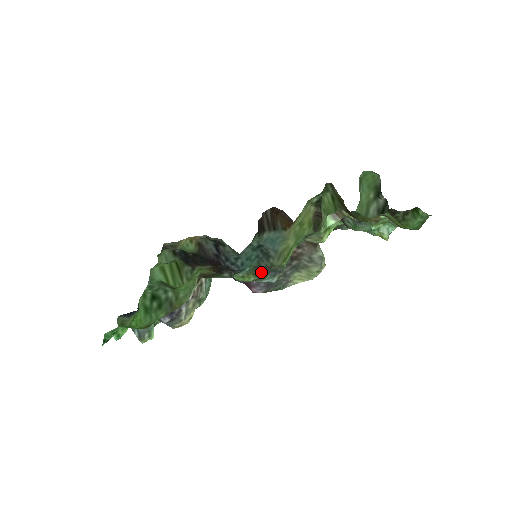
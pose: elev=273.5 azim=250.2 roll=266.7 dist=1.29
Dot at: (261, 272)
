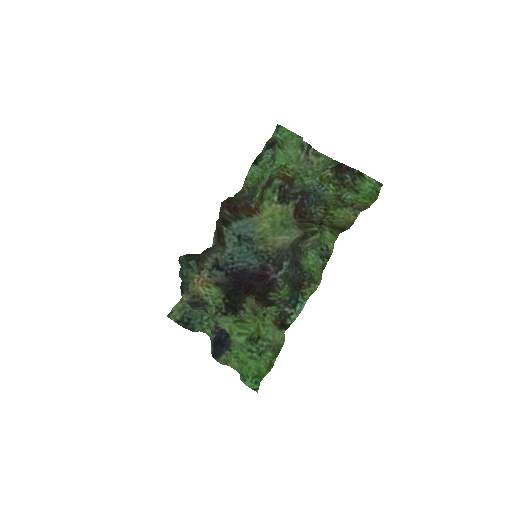
Dot at: (291, 281)
